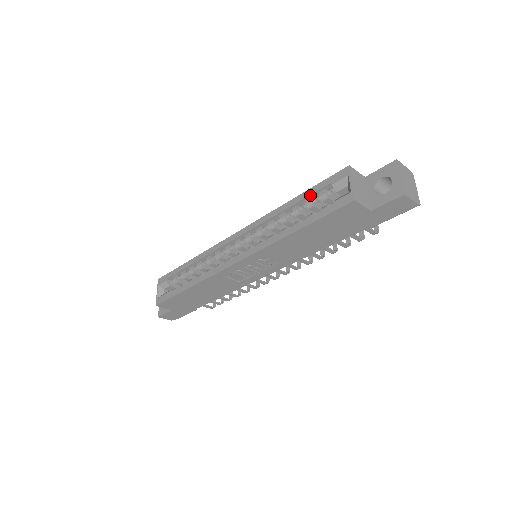
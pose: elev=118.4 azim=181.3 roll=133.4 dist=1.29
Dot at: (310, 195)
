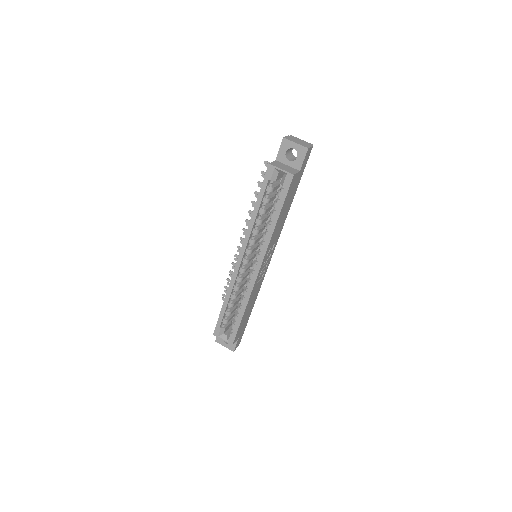
Dot at: (263, 196)
